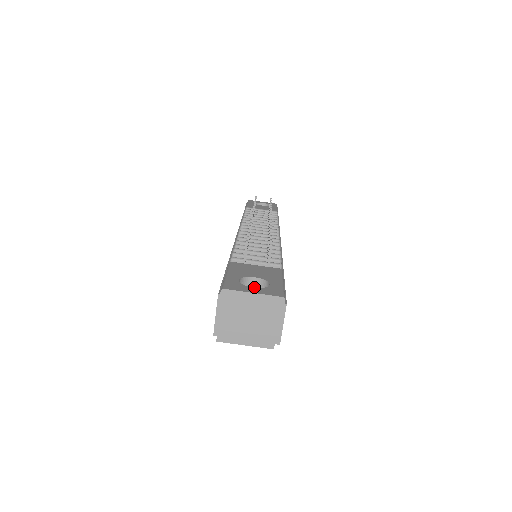
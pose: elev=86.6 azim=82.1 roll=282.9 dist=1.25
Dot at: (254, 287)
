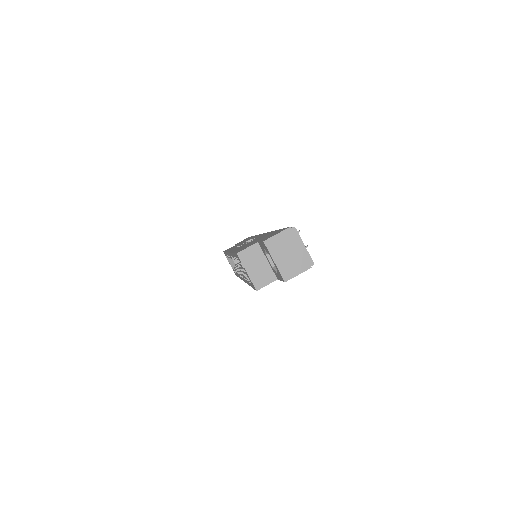
Dot at: occluded
